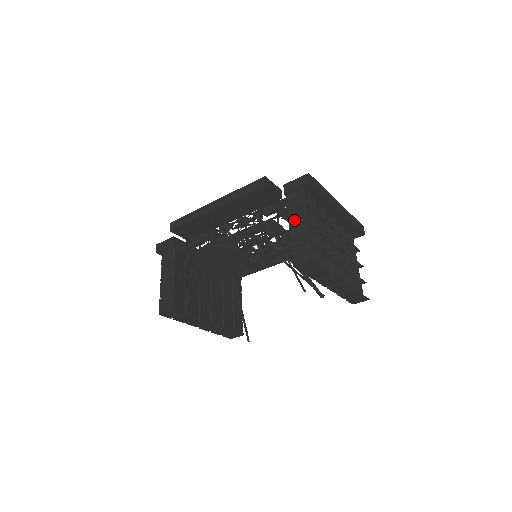
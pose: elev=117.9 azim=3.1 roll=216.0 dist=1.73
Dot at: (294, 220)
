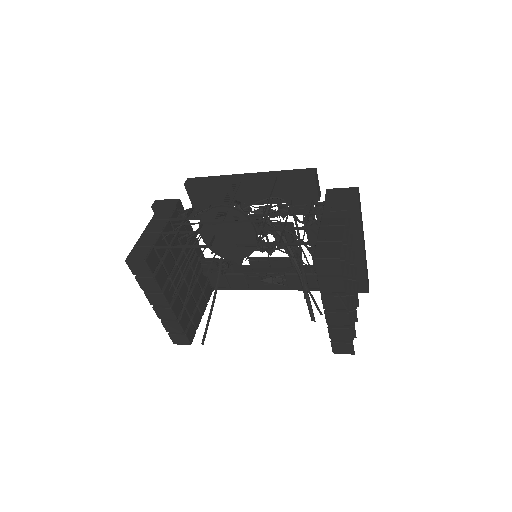
Dot at: (328, 220)
